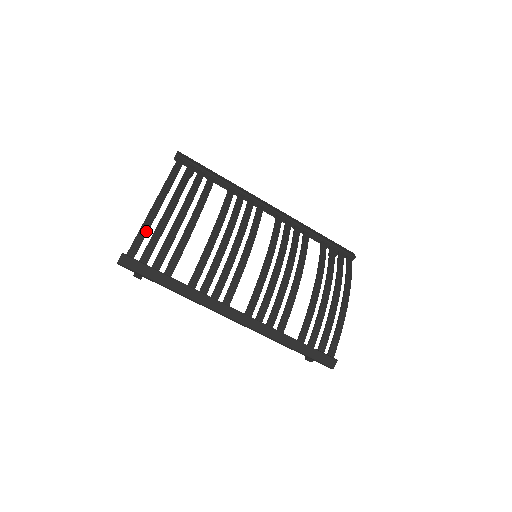
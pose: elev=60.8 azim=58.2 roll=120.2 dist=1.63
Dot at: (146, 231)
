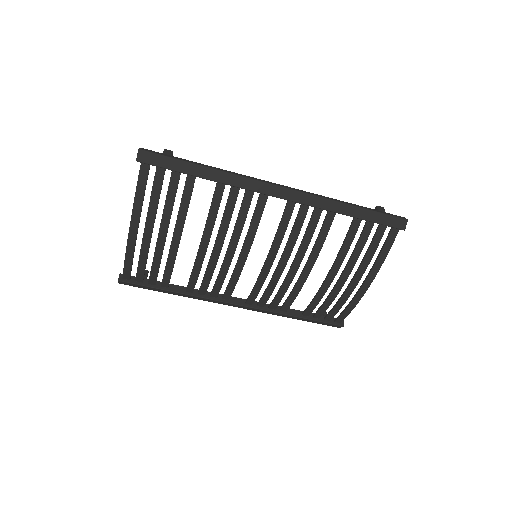
Dot at: (130, 262)
